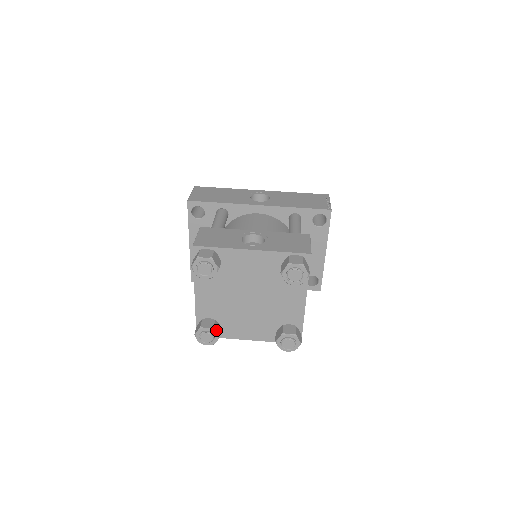
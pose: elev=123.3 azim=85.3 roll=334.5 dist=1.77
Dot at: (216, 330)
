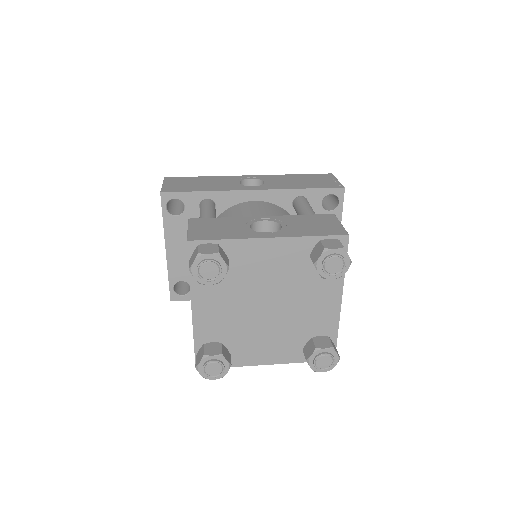
Dot at: (225, 357)
